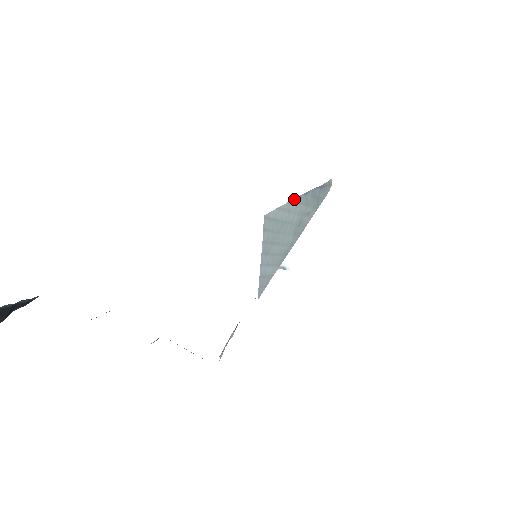
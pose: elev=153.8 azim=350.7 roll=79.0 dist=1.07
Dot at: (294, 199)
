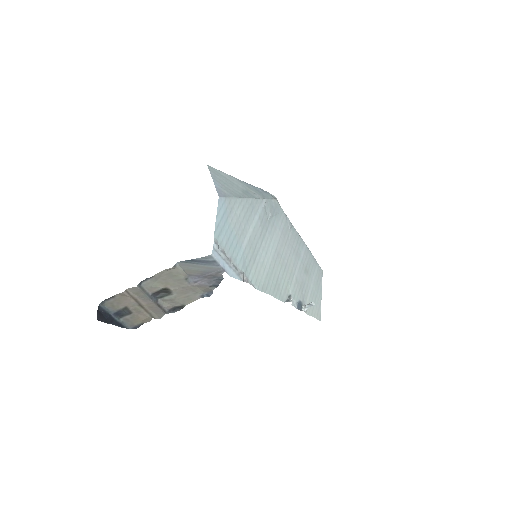
Dot at: (234, 177)
